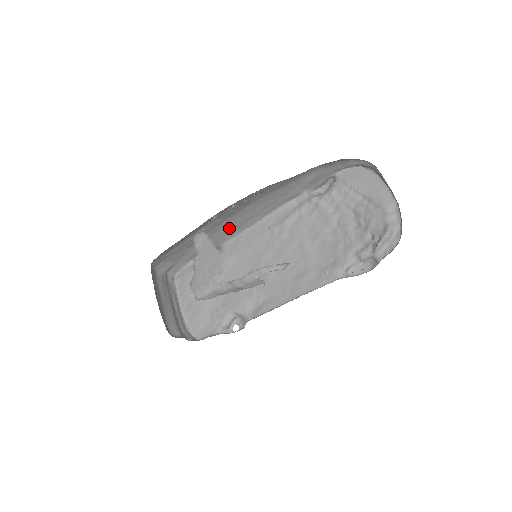
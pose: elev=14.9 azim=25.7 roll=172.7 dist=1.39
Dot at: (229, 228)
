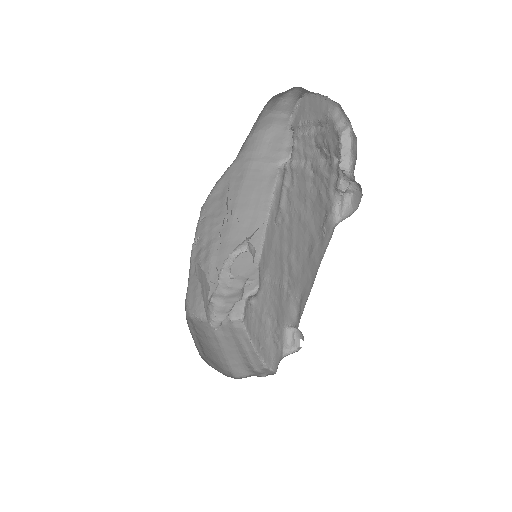
Dot at: occluded
